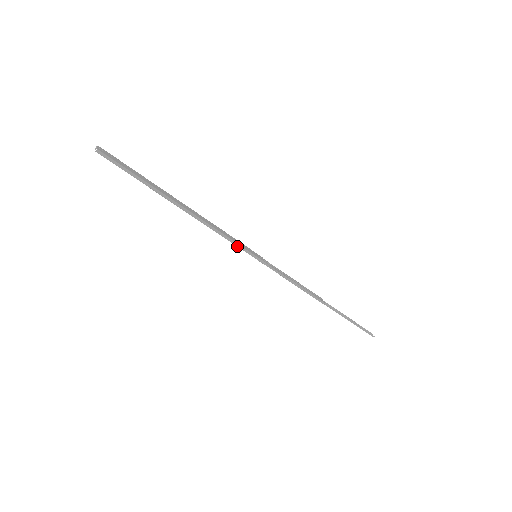
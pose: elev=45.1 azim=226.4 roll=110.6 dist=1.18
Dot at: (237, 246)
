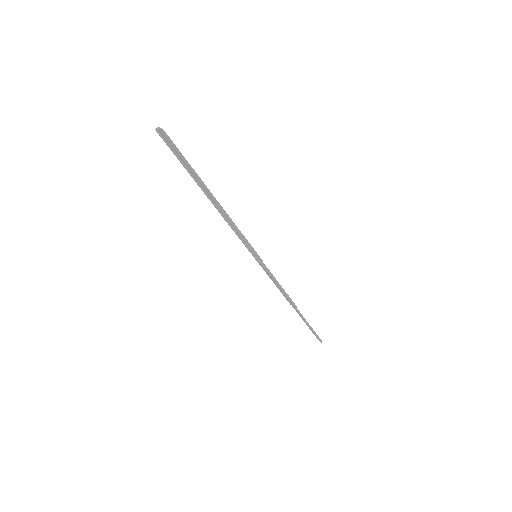
Dot at: (247, 243)
